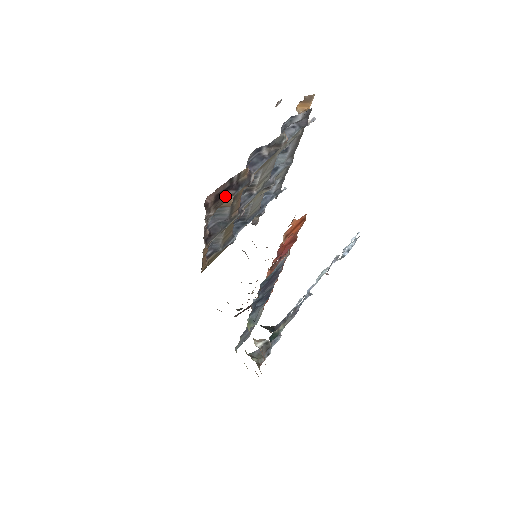
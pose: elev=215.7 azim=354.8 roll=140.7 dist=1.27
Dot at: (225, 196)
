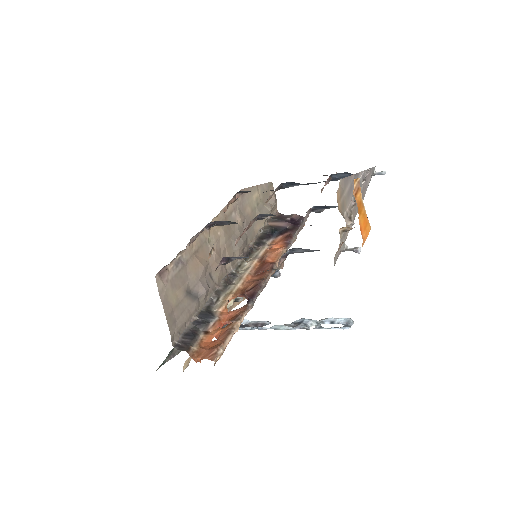
Dot at: occluded
